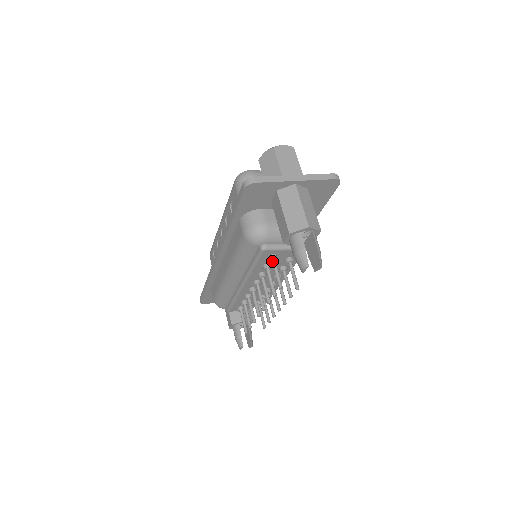
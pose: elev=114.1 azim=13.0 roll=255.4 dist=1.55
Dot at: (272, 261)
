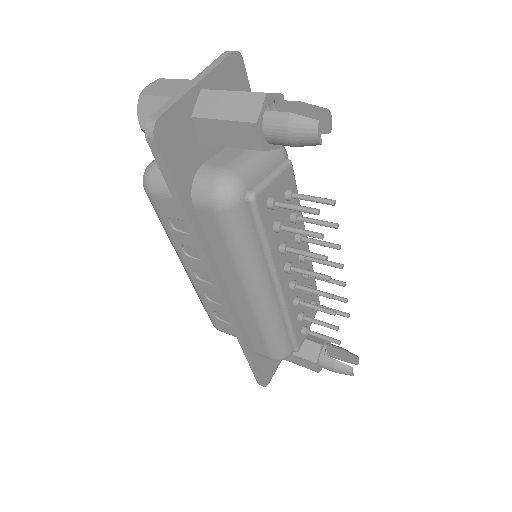
Dot at: (276, 205)
